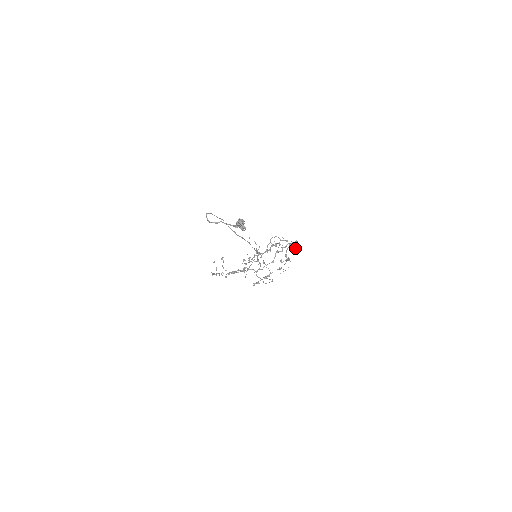
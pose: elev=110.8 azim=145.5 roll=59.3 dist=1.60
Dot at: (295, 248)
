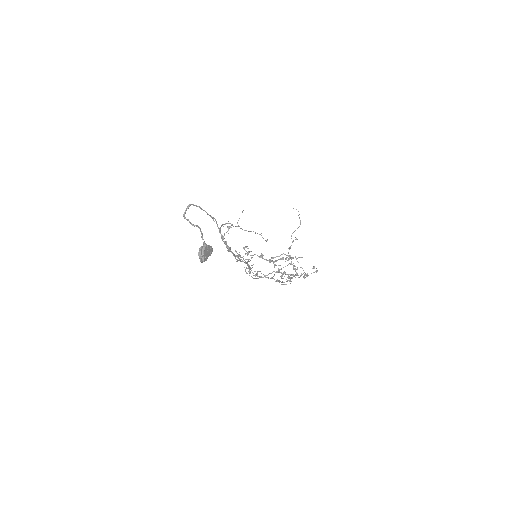
Dot at: (307, 276)
